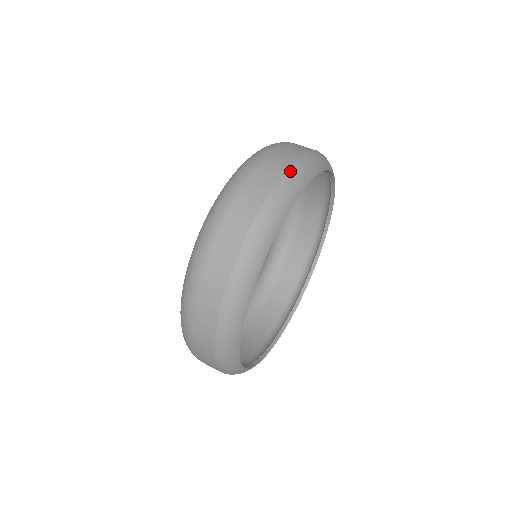
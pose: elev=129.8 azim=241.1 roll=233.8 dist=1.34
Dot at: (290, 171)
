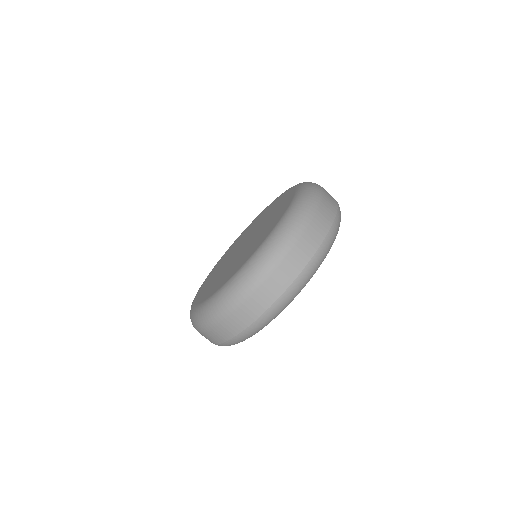
Dot at: (335, 224)
